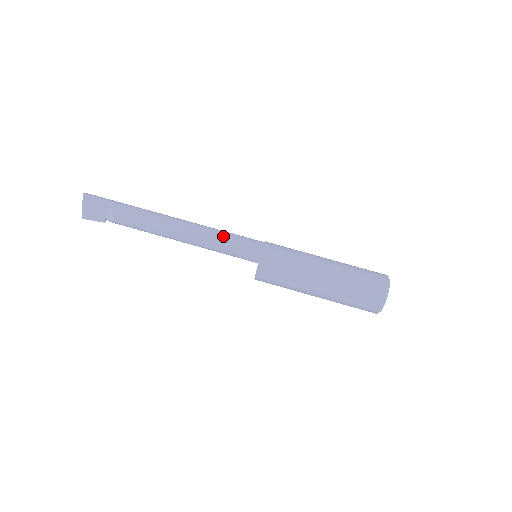
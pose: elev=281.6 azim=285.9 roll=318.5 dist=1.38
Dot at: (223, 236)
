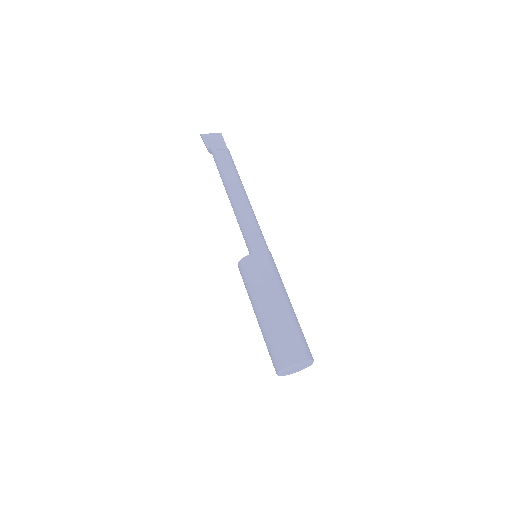
Dot at: occluded
